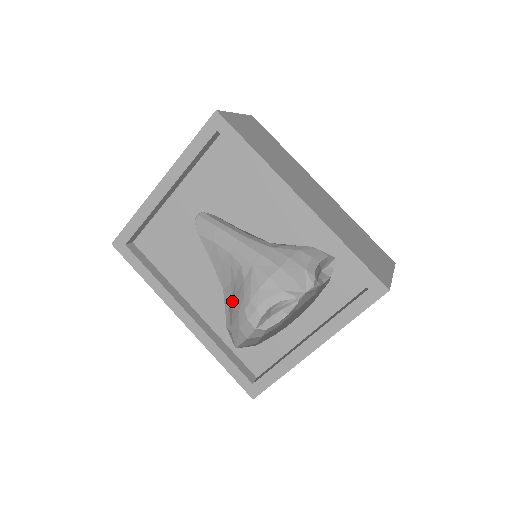
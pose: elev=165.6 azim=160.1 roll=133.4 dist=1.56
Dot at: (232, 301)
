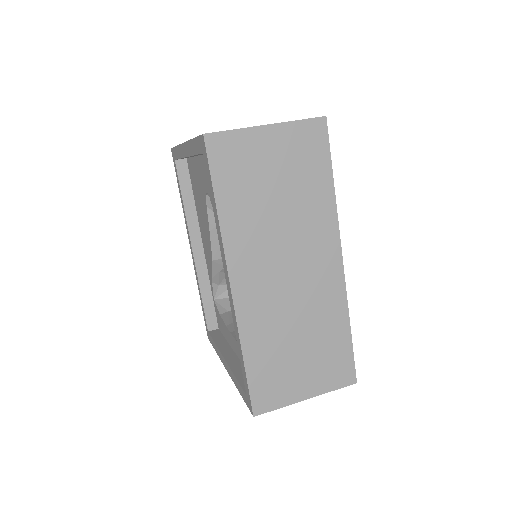
Dot at: occluded
